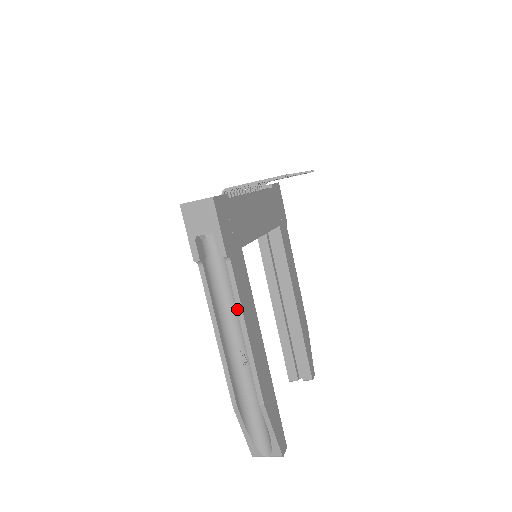
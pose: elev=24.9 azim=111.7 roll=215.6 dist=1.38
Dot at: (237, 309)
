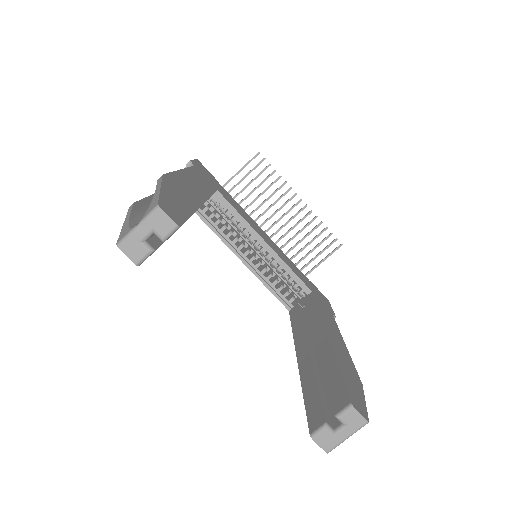
Dot at: occluded
